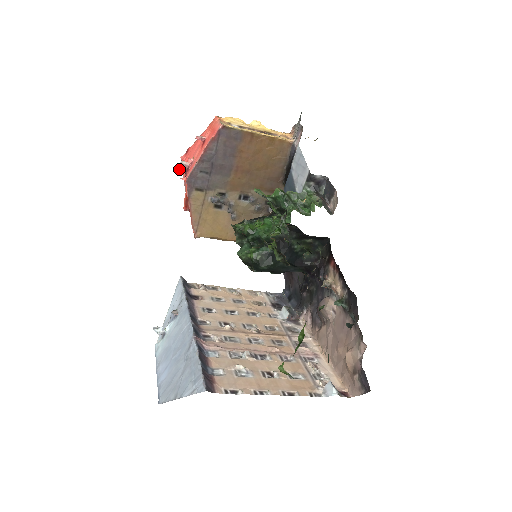
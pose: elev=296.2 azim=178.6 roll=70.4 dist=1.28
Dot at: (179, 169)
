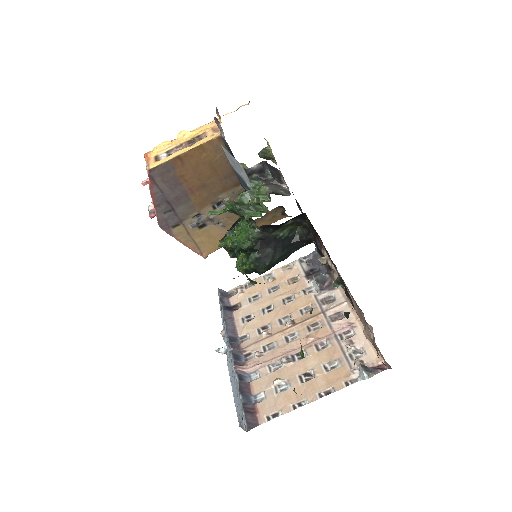
Dot at: (150, 216)
